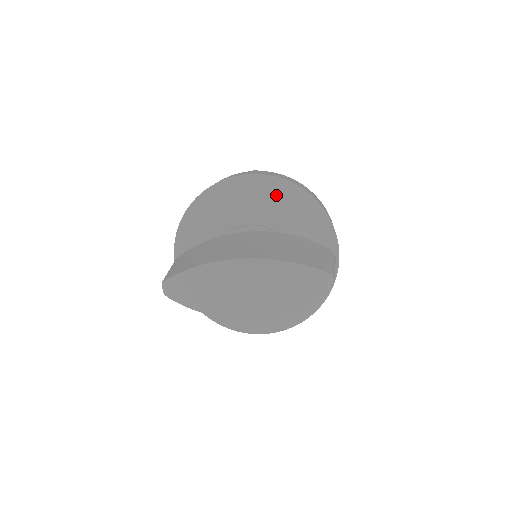
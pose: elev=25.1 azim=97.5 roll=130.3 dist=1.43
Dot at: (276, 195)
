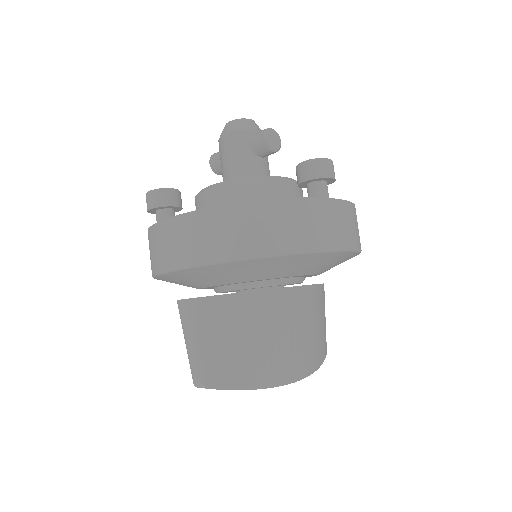
Dot at: (341, 262)
